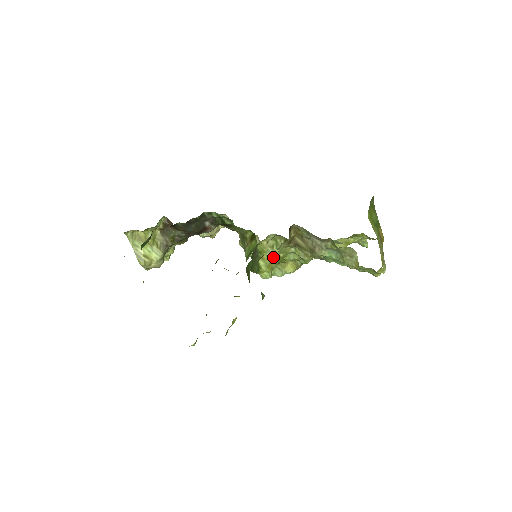
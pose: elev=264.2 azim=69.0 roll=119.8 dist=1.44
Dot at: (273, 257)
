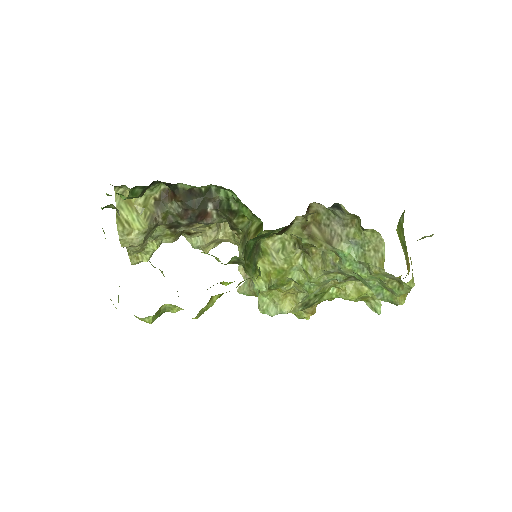
Dot at: (275, 265)
